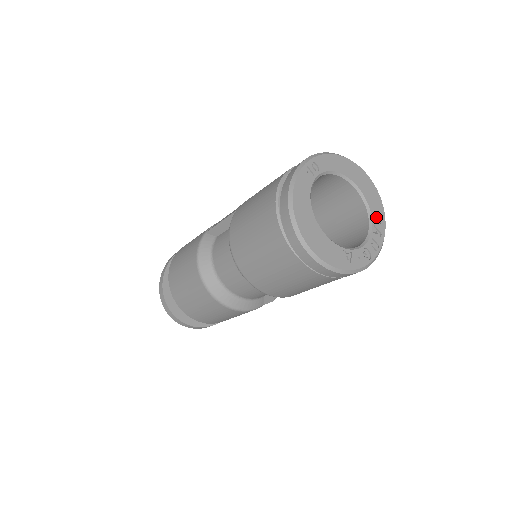
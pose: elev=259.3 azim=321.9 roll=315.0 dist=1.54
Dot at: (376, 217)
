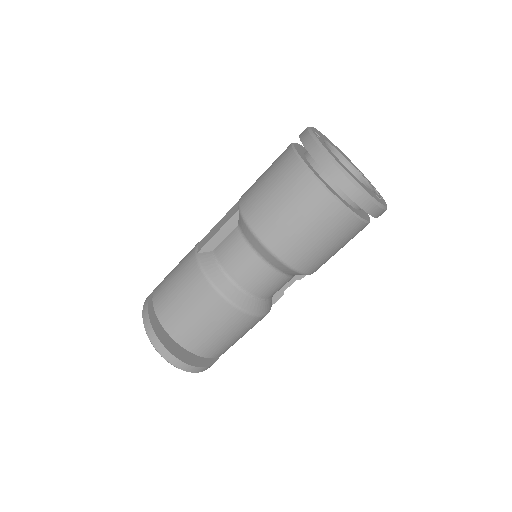
Dot at: (360, 172)
